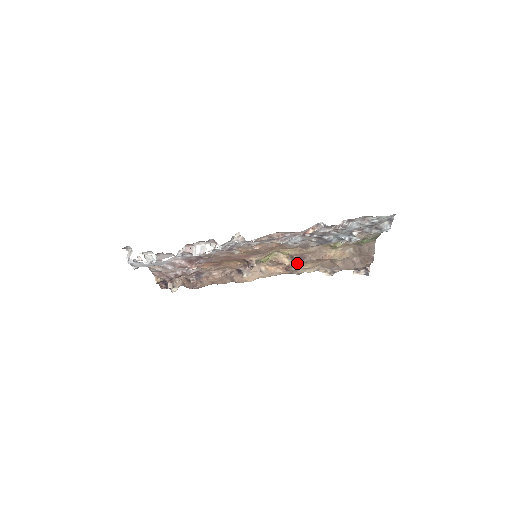
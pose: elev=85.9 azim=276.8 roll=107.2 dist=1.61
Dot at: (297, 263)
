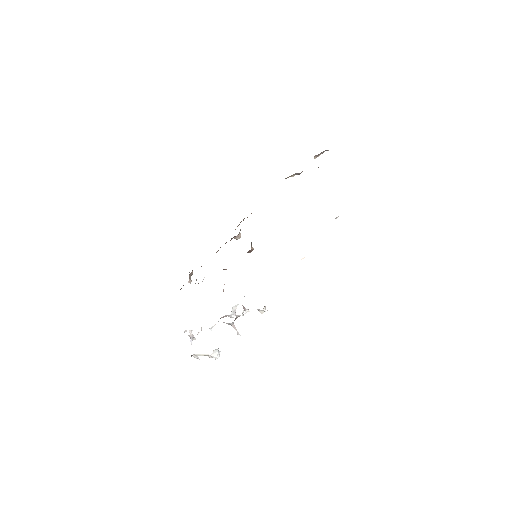
Dot at: occluded
